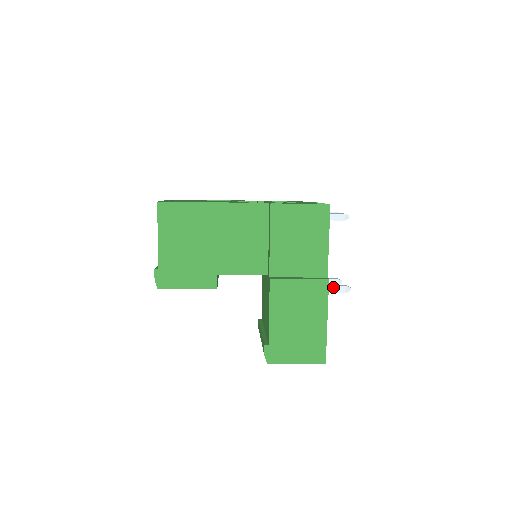
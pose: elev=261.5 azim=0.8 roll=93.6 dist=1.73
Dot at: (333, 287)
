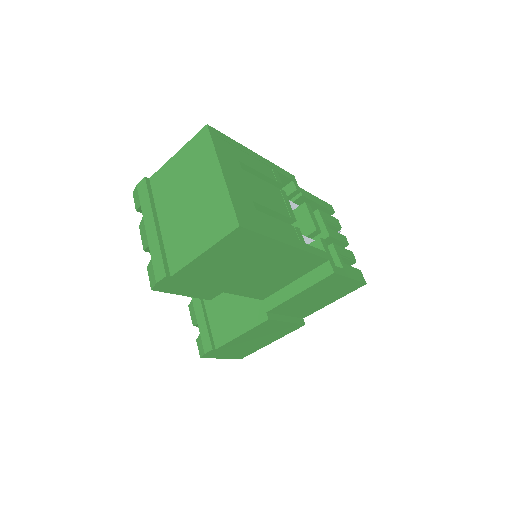
Dot at: occluded
